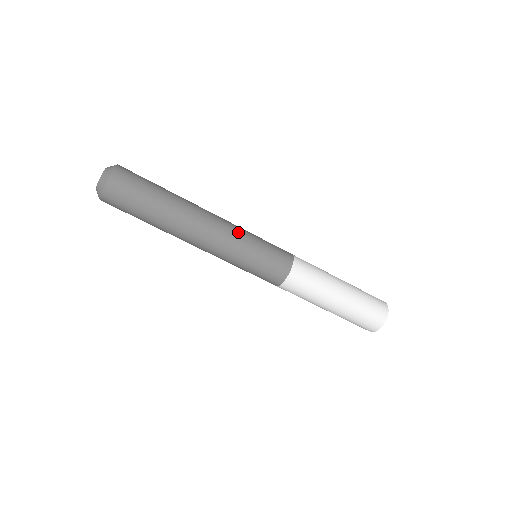
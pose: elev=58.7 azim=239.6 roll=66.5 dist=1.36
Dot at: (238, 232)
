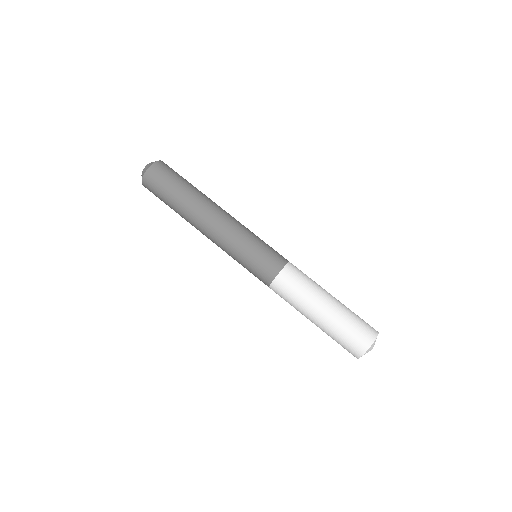
Dot at: (241, 228)
